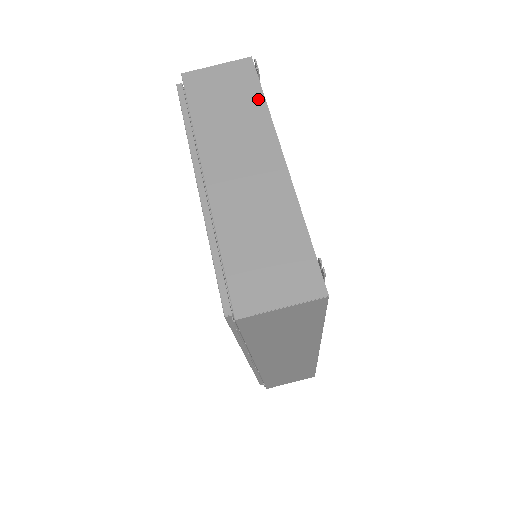
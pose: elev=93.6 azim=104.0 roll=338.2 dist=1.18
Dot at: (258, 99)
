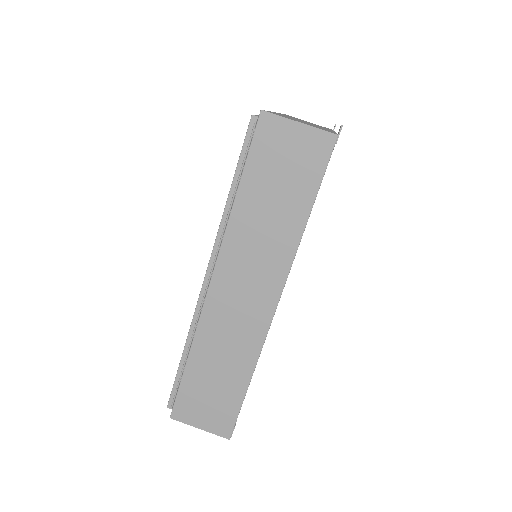
Dot at: occluded
